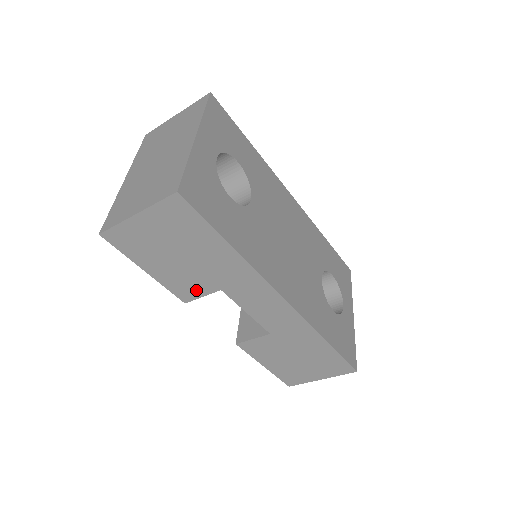
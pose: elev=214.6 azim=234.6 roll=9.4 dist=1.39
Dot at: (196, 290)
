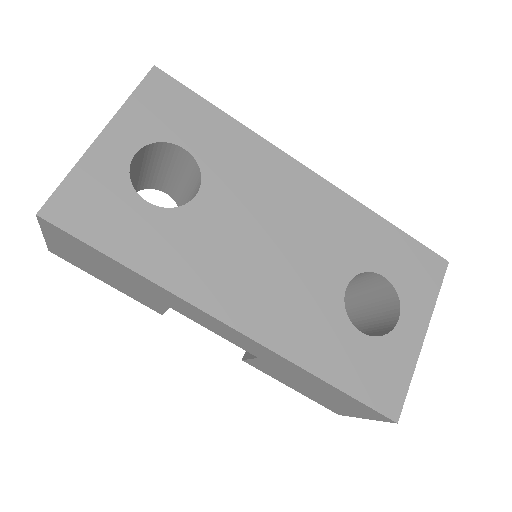
Dot at: (155, 304)
